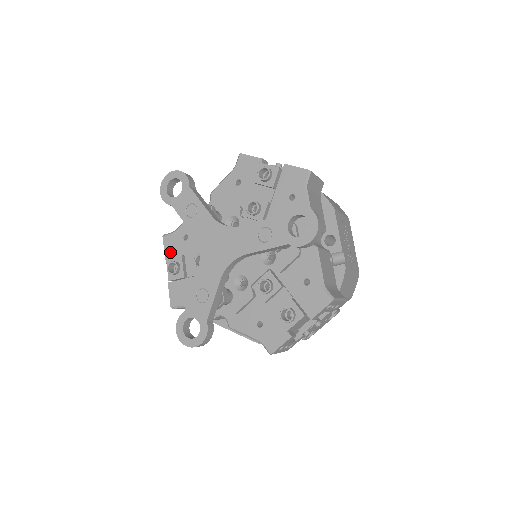
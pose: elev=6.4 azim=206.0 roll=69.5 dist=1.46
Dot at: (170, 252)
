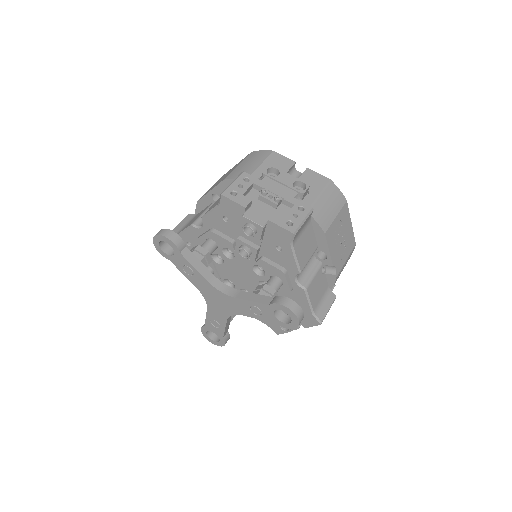
Dot at: occluded
